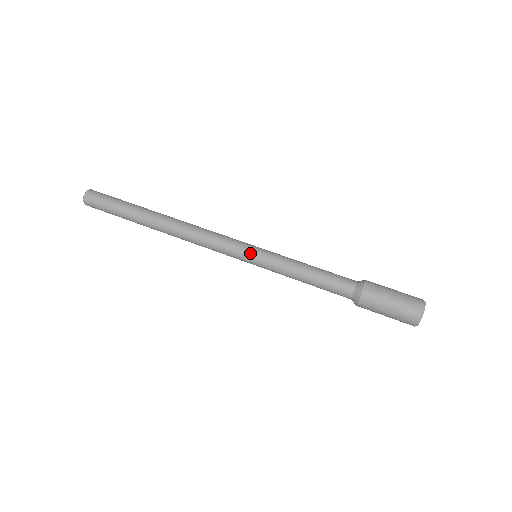
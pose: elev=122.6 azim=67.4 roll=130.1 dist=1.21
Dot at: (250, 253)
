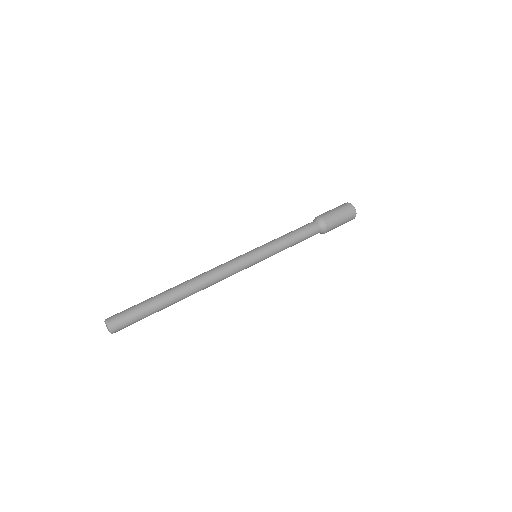
Dot at: (255, 255)
